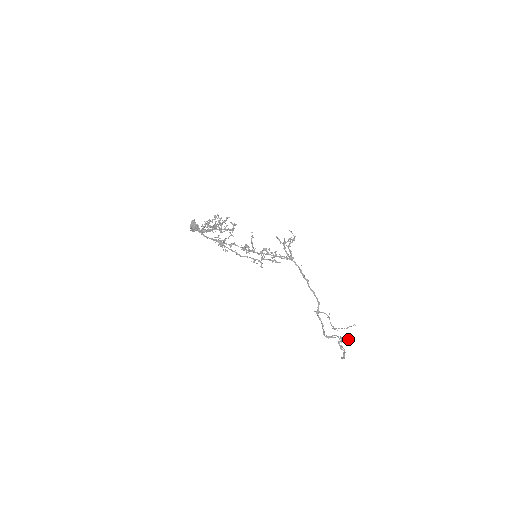
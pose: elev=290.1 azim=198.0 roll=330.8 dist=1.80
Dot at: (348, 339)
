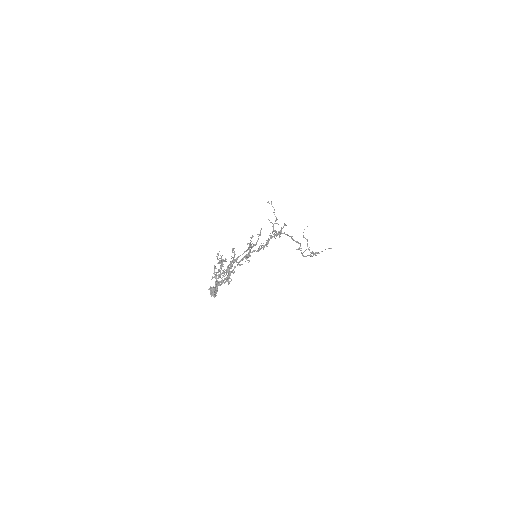
Dot at: occluded
